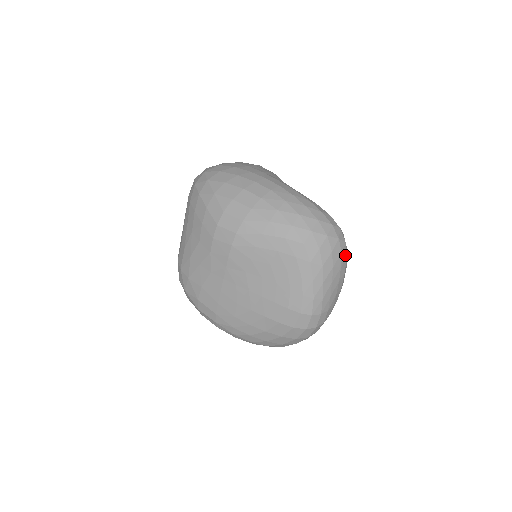
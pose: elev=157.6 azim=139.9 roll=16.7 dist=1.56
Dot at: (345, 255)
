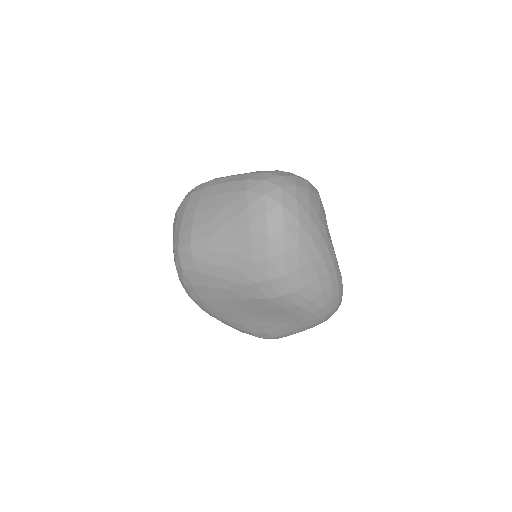
Dot at: occluded
